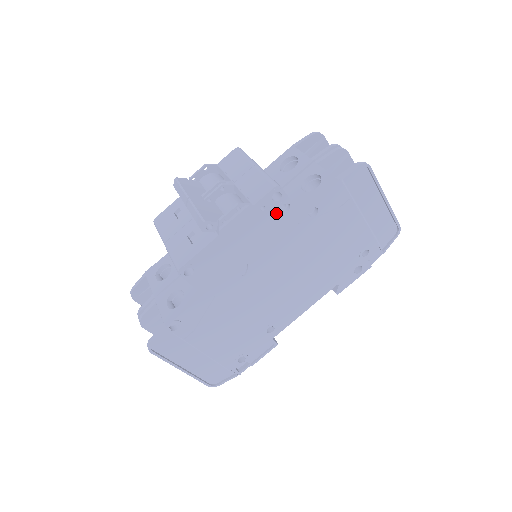
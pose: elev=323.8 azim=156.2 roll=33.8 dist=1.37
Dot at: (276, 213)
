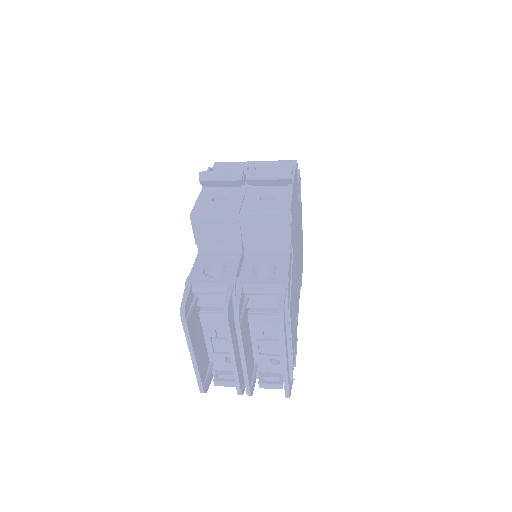
Dot at: (297, 185)
